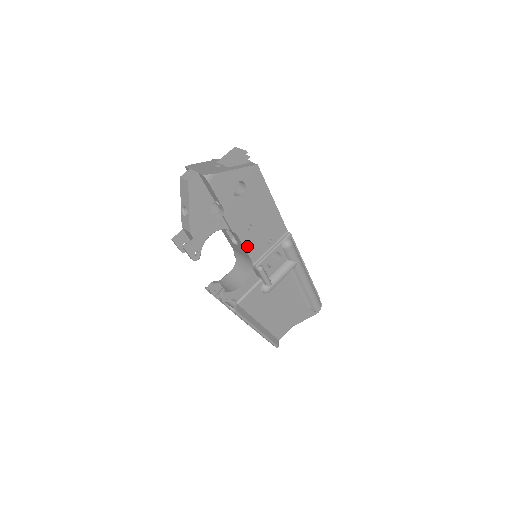
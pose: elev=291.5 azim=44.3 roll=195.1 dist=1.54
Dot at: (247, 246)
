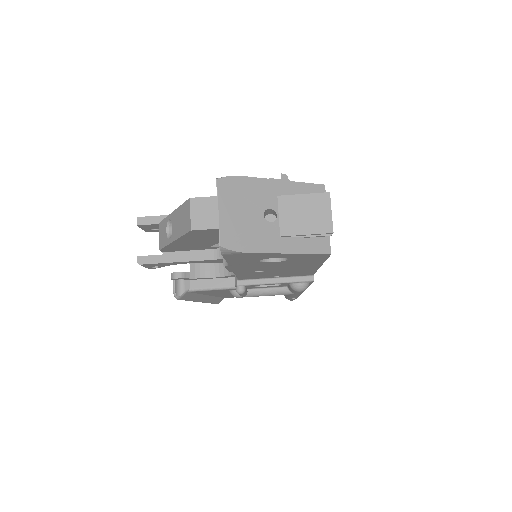
Dot at: (240, 275)
